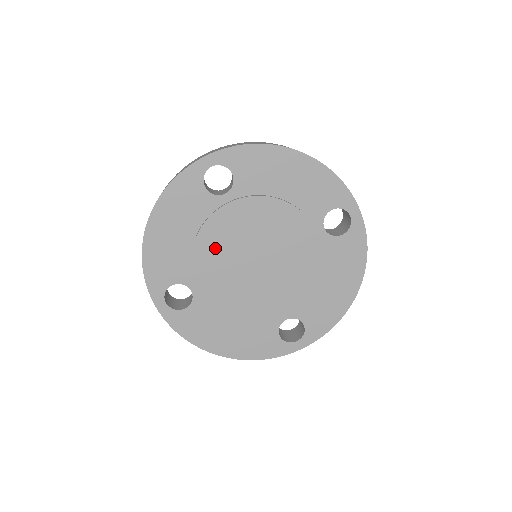
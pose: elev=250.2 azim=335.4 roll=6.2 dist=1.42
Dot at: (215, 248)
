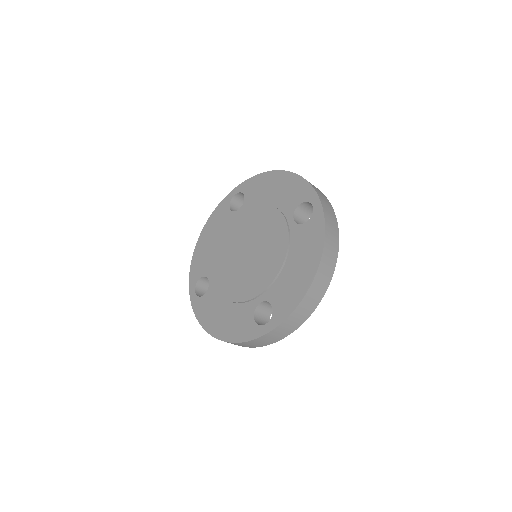
Dot at: (226, 246)
